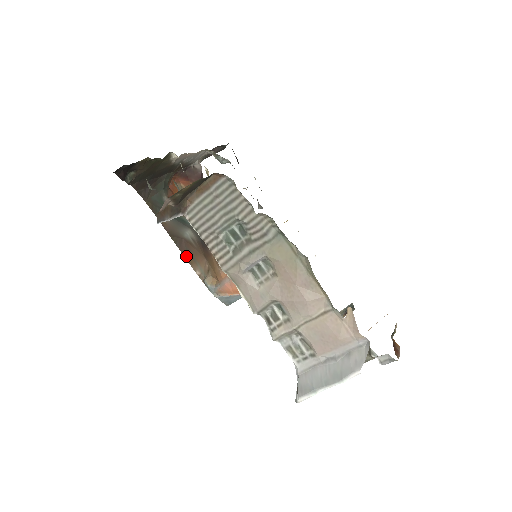
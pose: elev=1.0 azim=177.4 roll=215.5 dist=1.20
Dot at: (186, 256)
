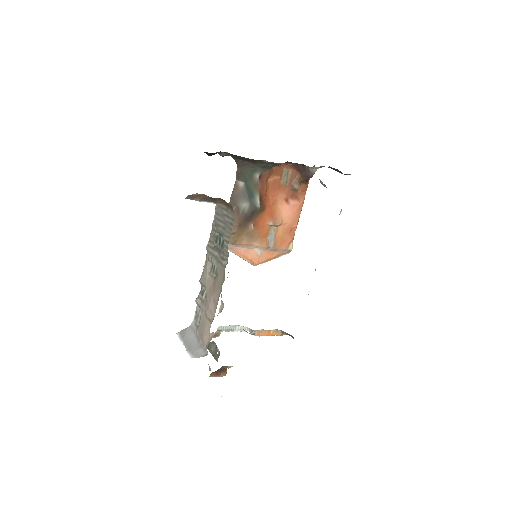
Dot at: occluded
